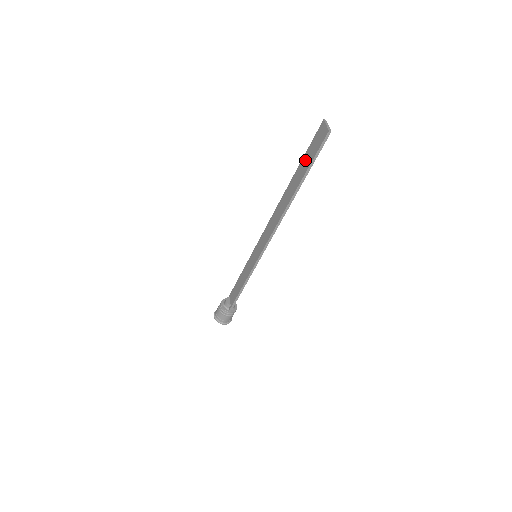
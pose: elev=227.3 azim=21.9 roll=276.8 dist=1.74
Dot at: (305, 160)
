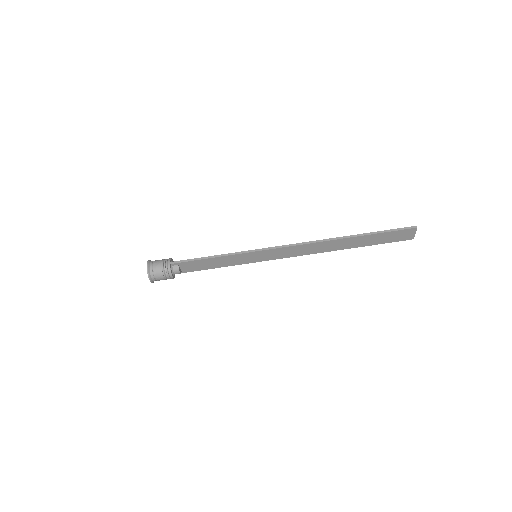
Dot at: (376, 238)
